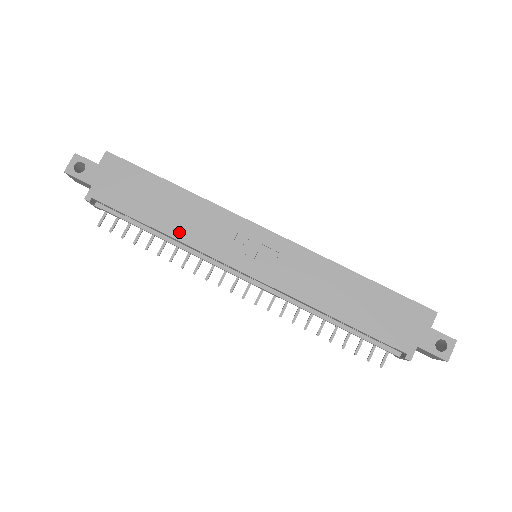
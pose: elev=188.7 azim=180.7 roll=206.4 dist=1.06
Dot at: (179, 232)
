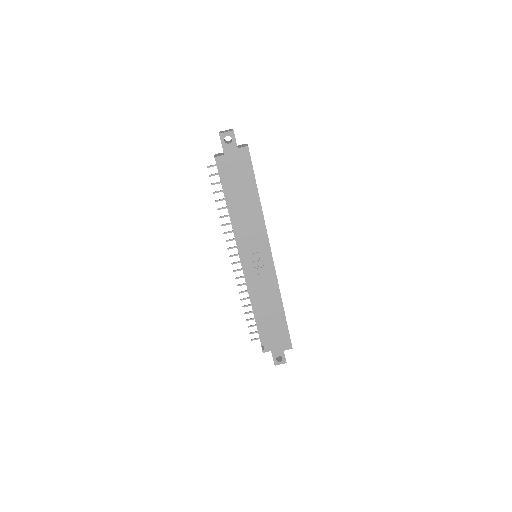
Dot at: (237, 218)
